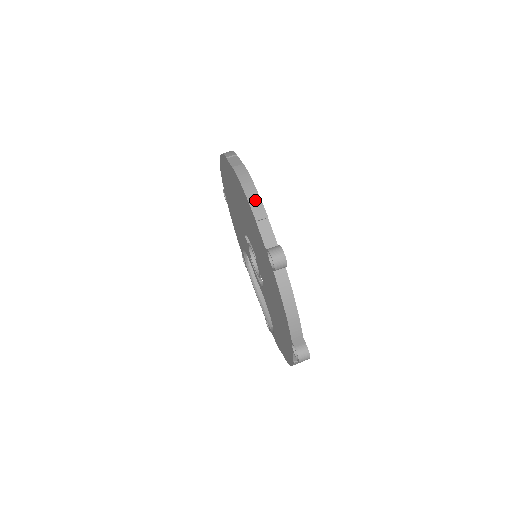
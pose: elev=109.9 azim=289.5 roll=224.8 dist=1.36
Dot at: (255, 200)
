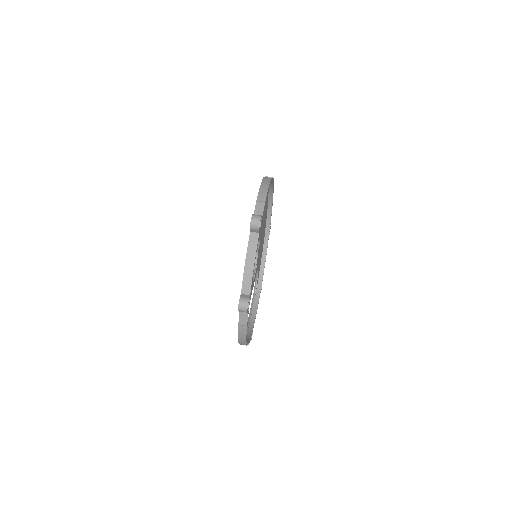
Dot at: (263, 191)
